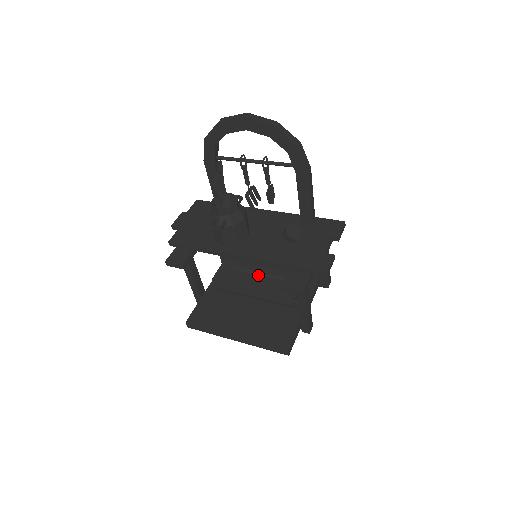
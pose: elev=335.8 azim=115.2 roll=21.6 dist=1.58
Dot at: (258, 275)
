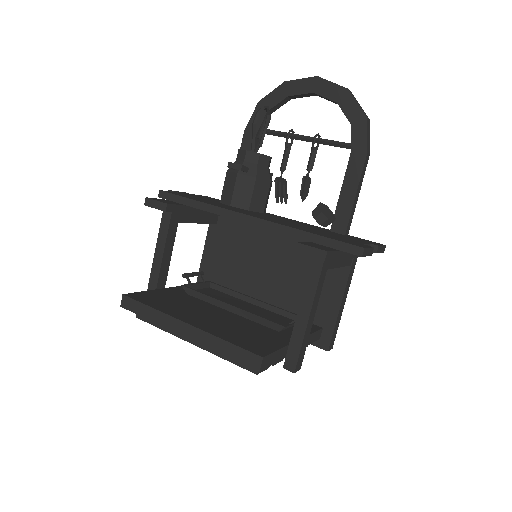
Dot at: (242, 299)
